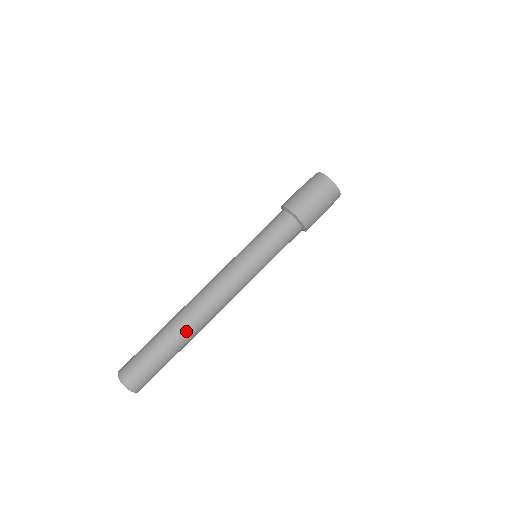
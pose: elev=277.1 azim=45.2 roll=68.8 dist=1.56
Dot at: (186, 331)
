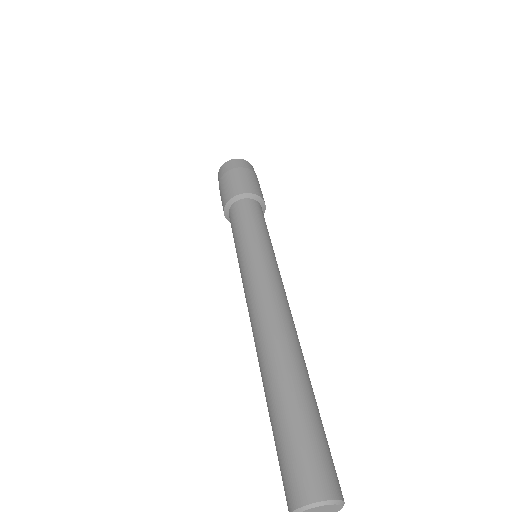
Dot at: (285, 362)
